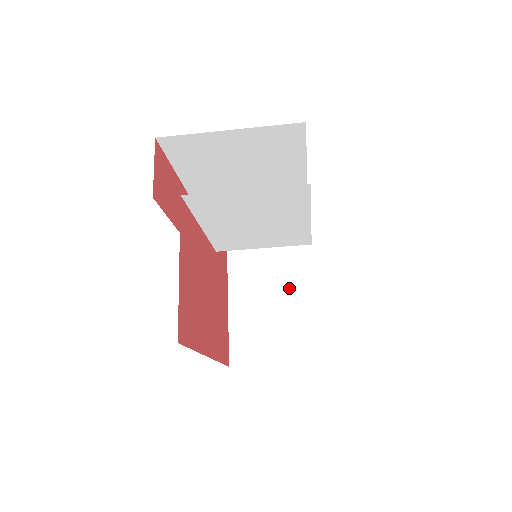
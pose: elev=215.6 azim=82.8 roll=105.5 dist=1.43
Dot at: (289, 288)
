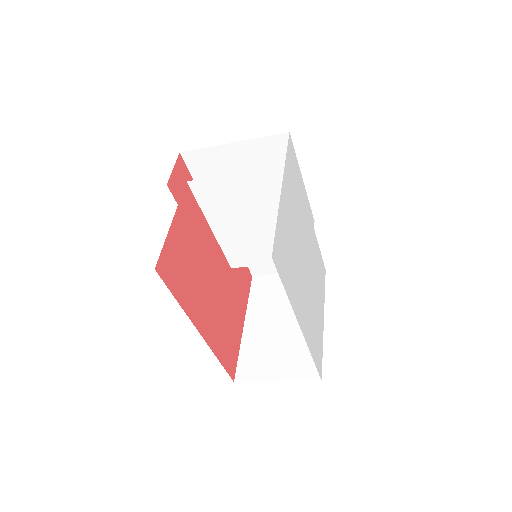
Dot at: occluded
